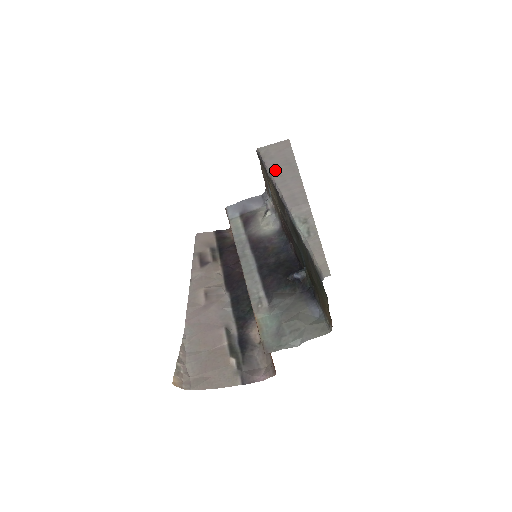
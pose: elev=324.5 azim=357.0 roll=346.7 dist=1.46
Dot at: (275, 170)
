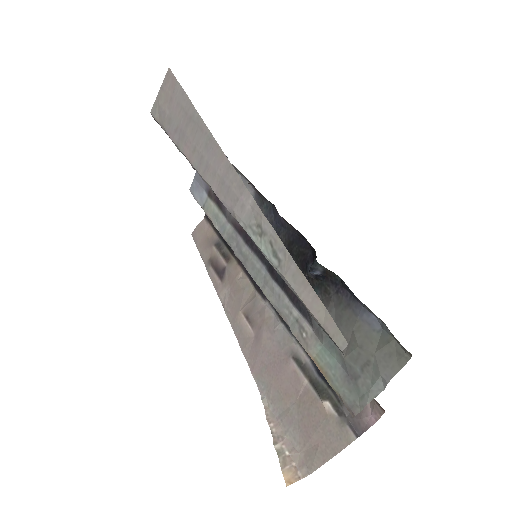
Dot at: (183, 143)
